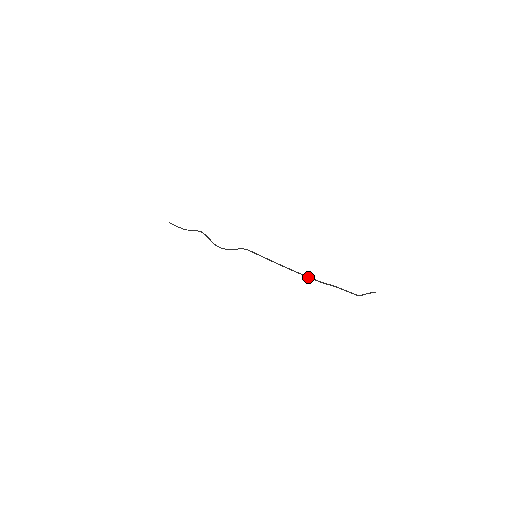
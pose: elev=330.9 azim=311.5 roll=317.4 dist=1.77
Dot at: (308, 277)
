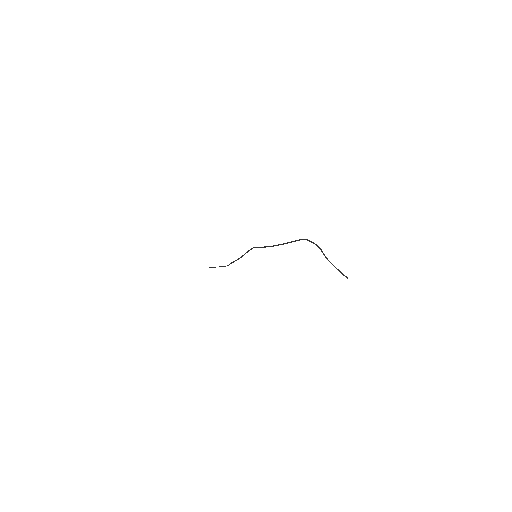
Dot at: (288, 242)
